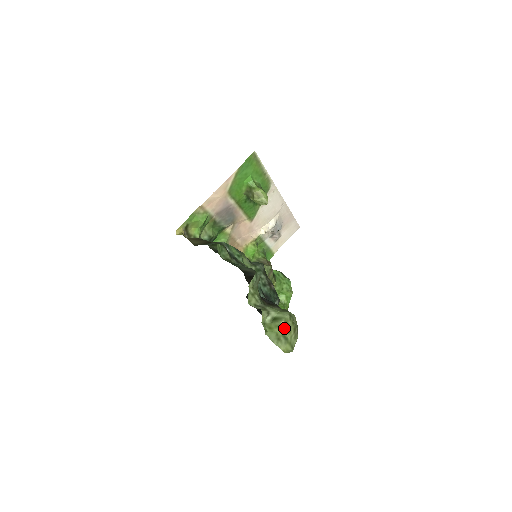
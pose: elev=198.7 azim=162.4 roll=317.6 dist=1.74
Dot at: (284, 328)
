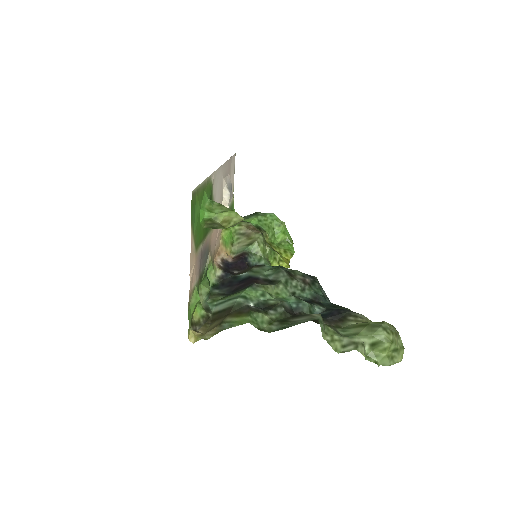
Dot at: (391, 347)
